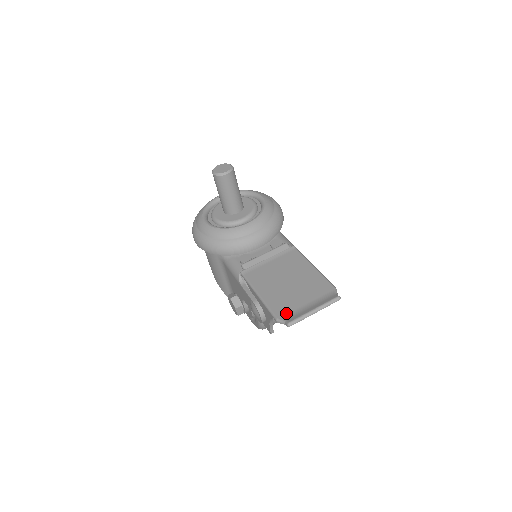
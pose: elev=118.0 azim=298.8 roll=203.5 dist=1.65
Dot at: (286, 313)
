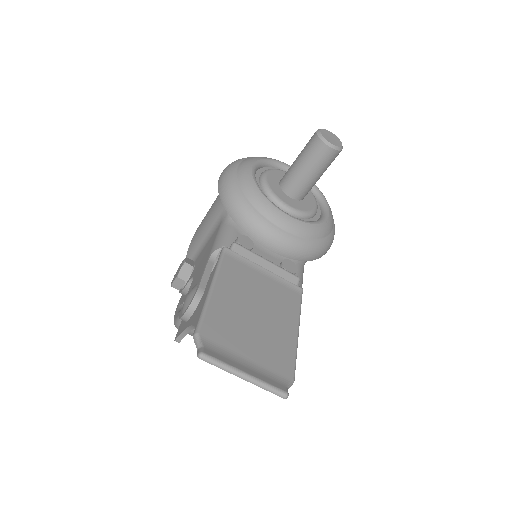
Dot at: (214, 339)
